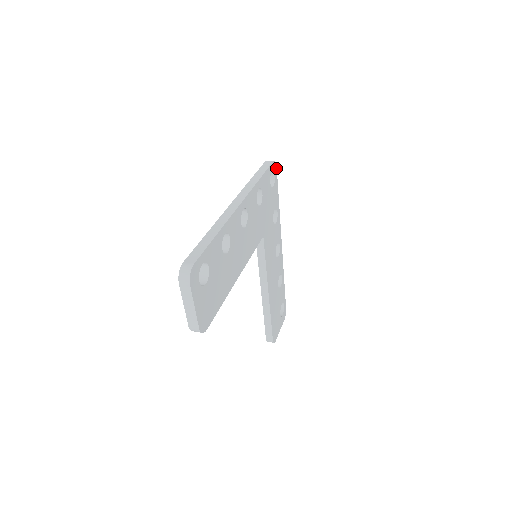
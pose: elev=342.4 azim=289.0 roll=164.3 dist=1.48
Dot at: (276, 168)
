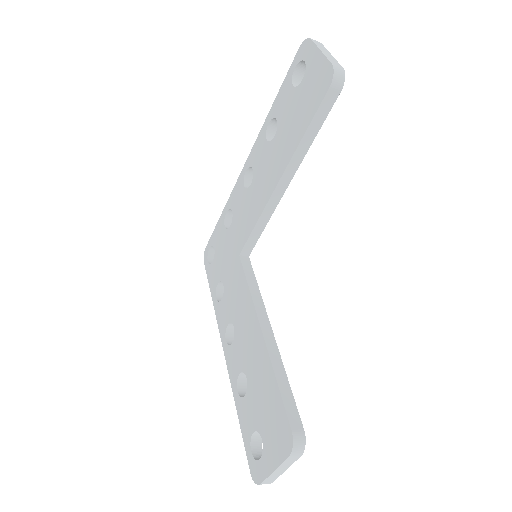
Dot at: occluded
